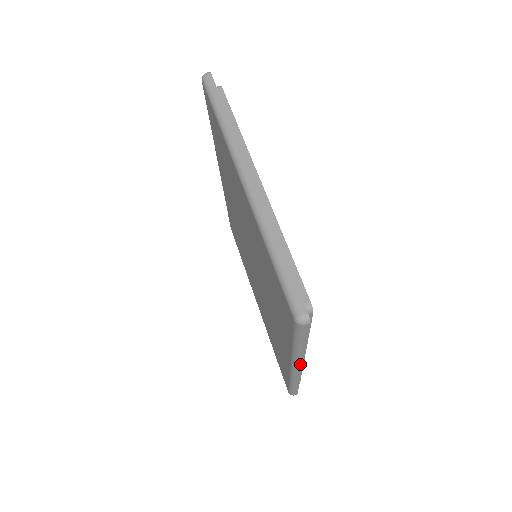
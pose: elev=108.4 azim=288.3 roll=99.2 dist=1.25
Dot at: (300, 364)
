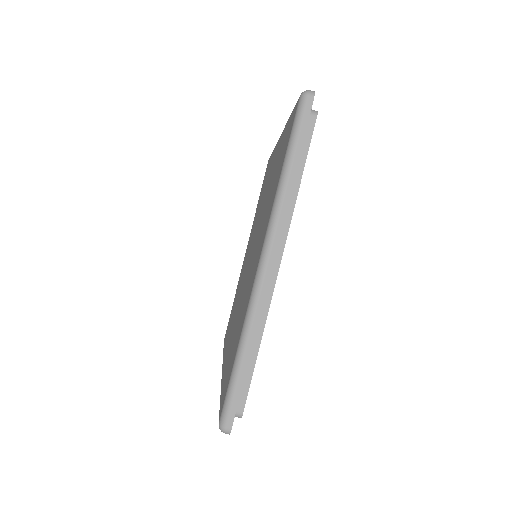
Dot at: occluded
